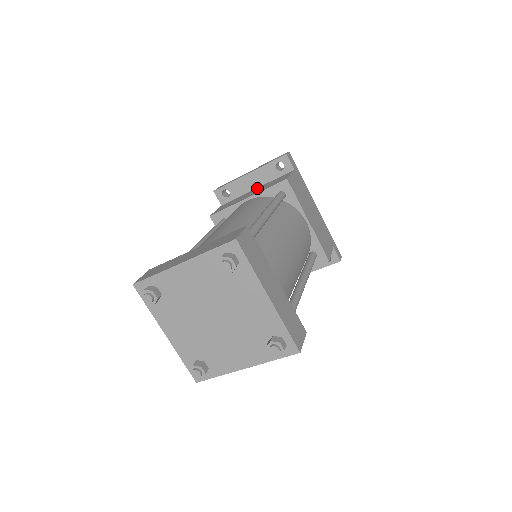
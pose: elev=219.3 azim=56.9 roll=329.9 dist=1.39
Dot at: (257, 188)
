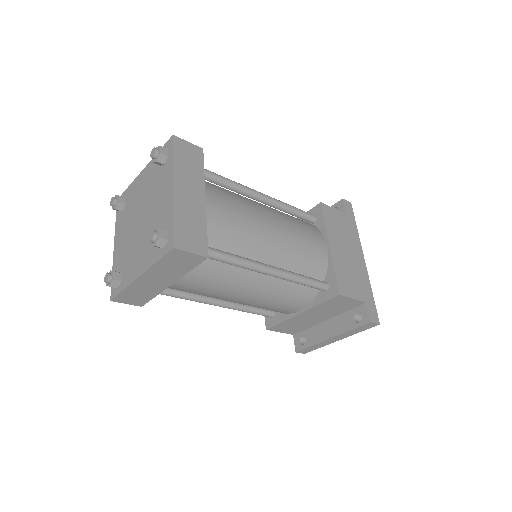
Dot at: occluded
